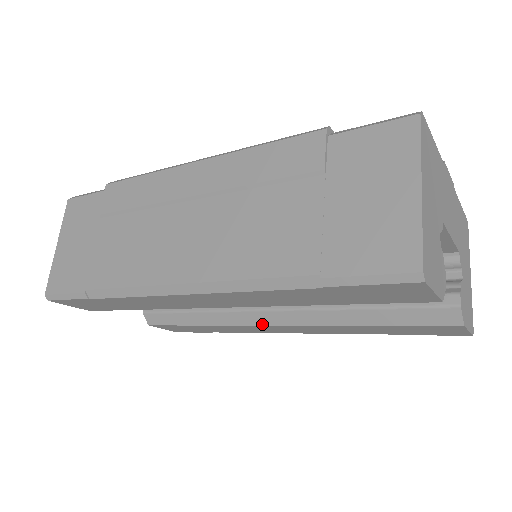
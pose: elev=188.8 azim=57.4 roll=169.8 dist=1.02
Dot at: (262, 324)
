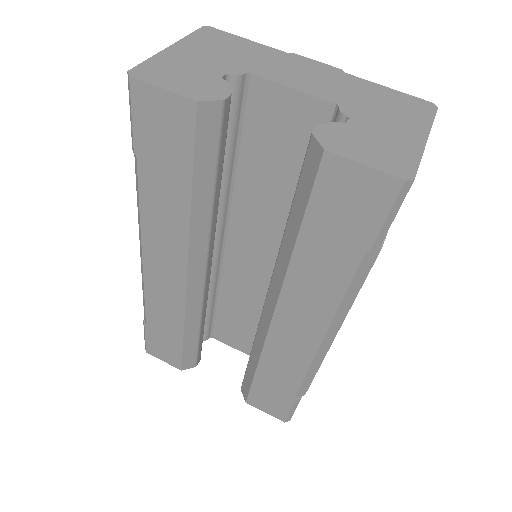
Dot at: (269, 324)
